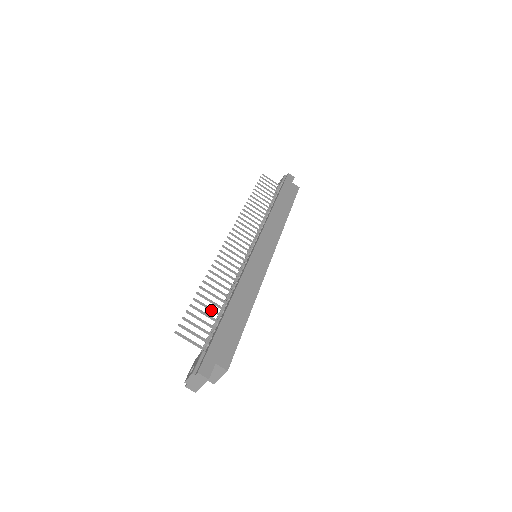
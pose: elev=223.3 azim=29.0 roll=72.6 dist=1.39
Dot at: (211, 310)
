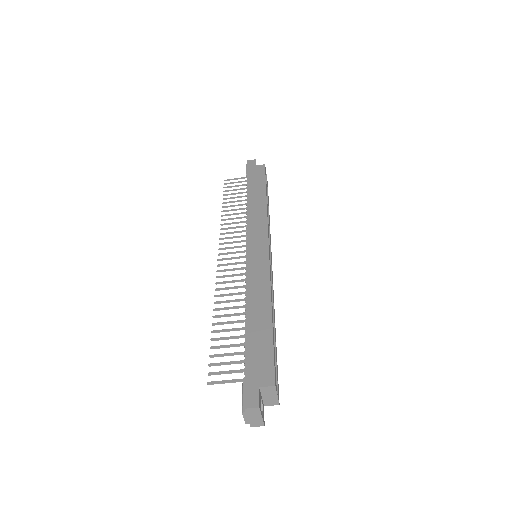
Dot at: (233, 338)
